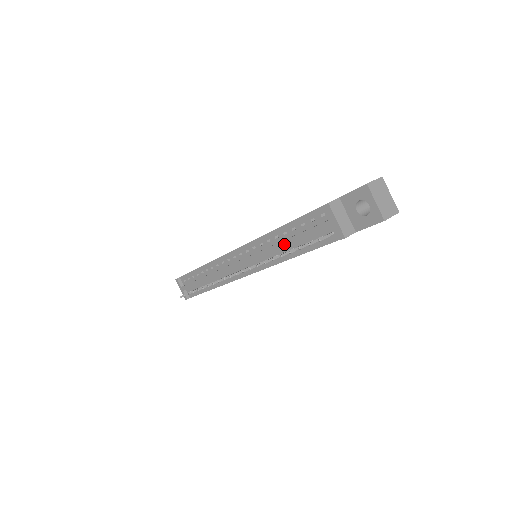
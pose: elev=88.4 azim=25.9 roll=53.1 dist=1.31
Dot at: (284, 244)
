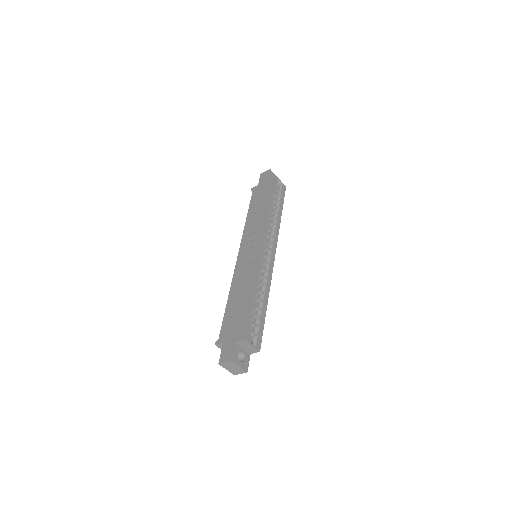
Dot at: occluded
